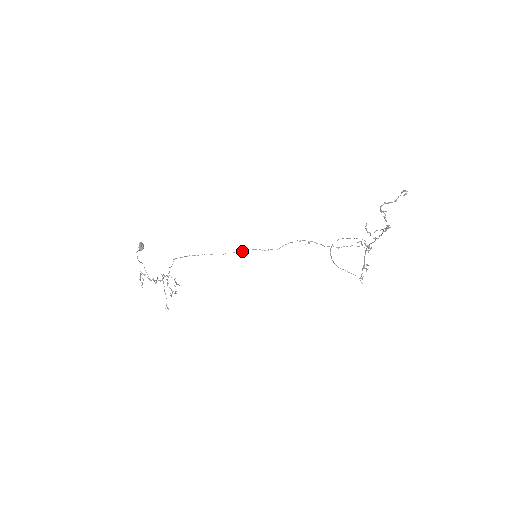
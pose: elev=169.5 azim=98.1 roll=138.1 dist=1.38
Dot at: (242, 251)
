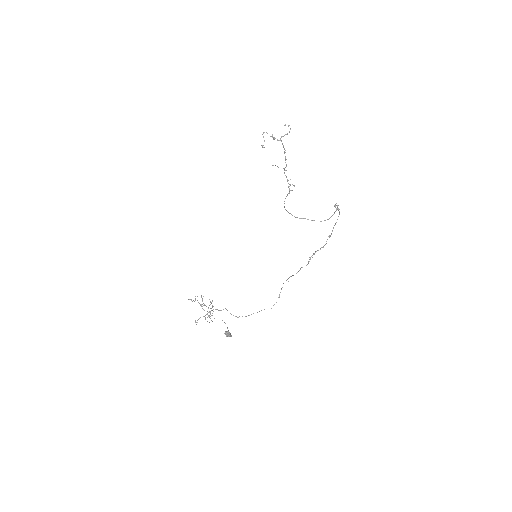
Dot at: occluded
